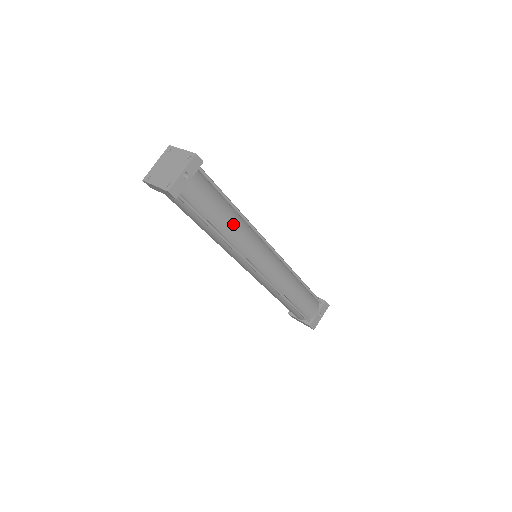
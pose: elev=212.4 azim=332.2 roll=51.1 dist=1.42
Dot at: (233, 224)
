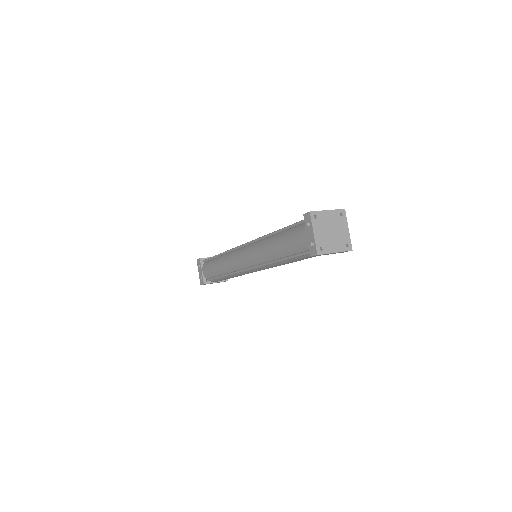
Dot at: occluded
